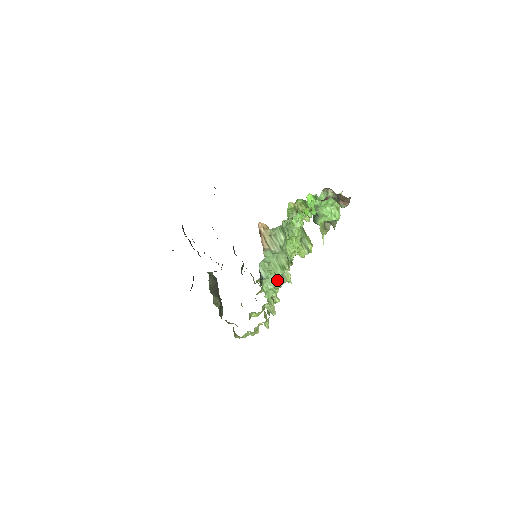
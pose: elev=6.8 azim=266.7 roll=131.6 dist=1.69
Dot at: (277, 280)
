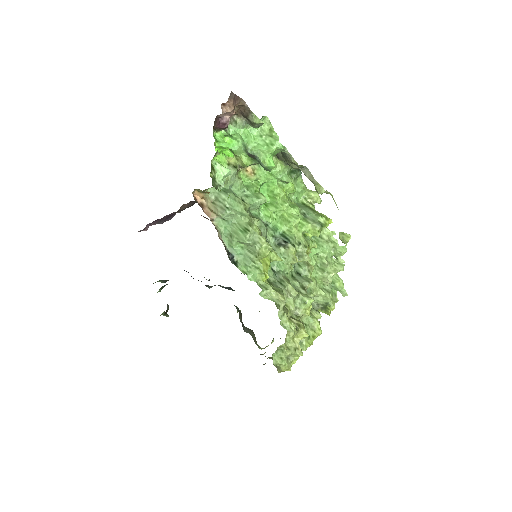
Dot at: (251, 251)
